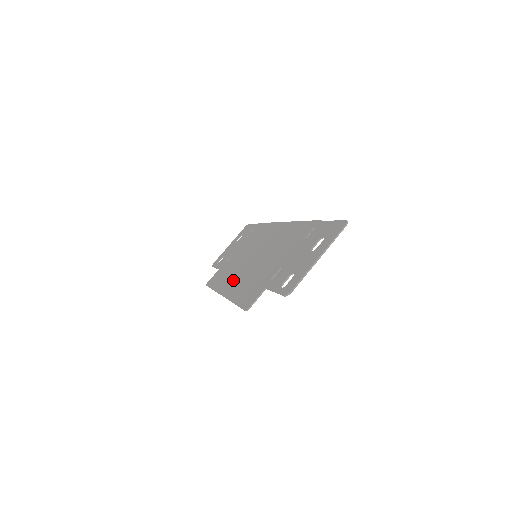
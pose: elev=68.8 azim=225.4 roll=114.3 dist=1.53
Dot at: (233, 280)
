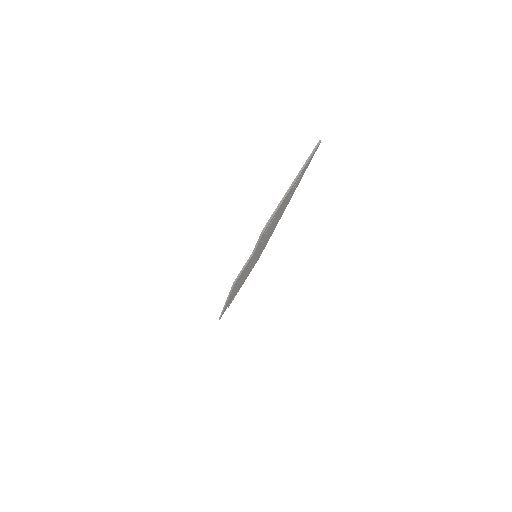
Dot at: occluded
